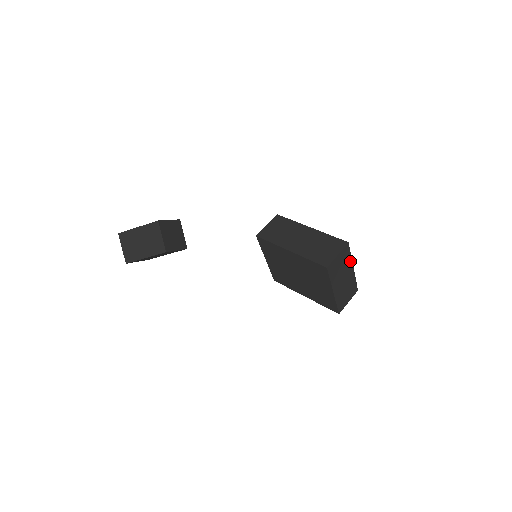
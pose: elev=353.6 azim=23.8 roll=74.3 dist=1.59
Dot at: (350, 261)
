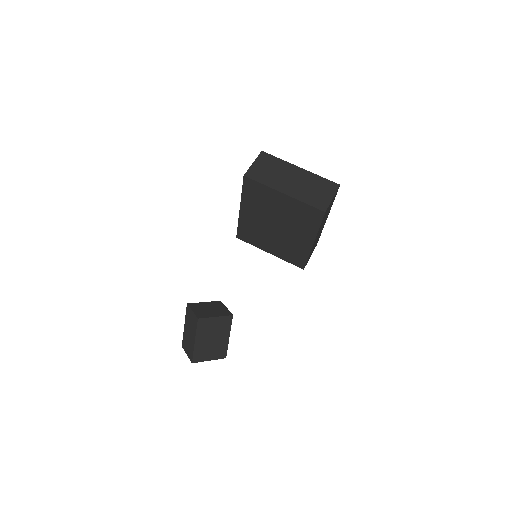
Dot at: (286, 164)
